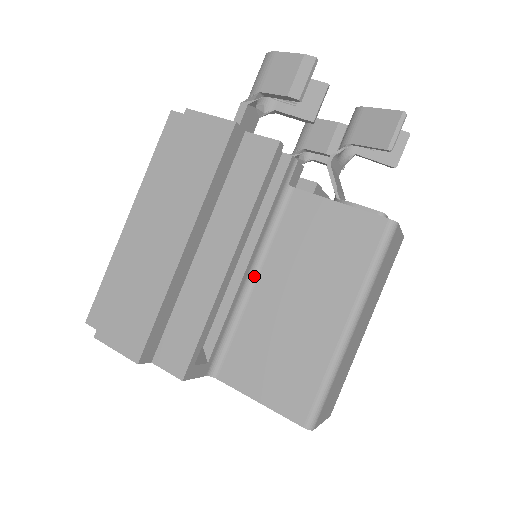
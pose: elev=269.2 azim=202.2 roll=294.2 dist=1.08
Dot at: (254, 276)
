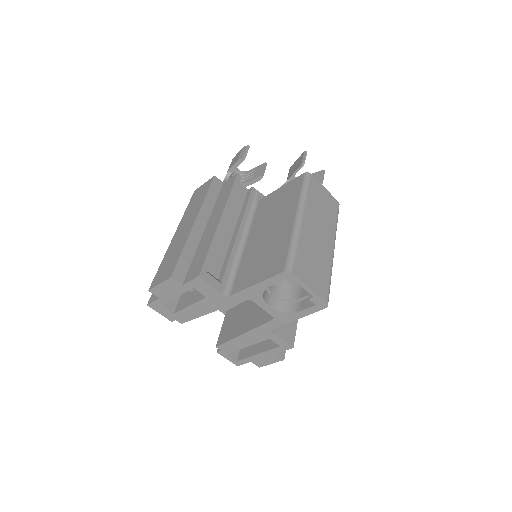
Dot at: (245, 241)
